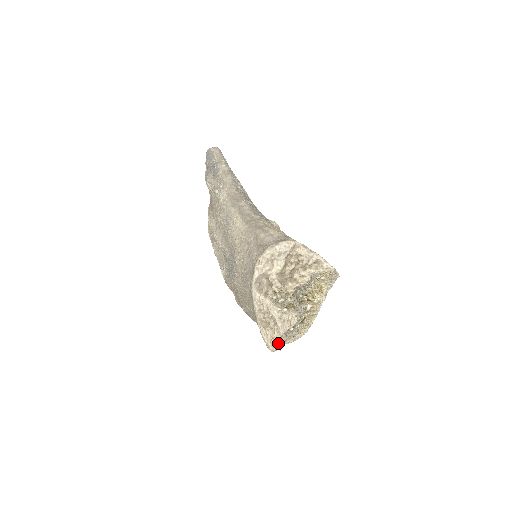
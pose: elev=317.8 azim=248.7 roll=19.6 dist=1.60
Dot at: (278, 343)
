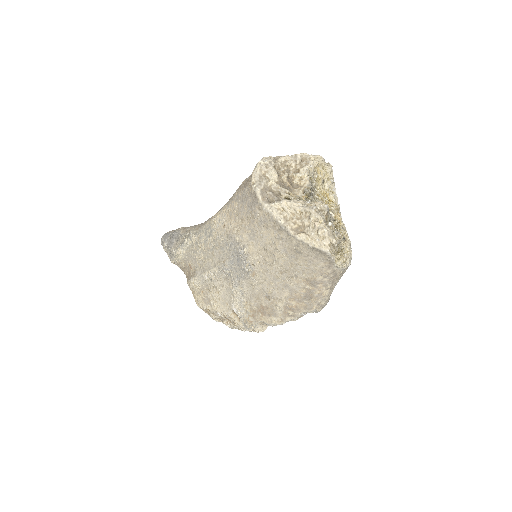
Dot at: (326, 229)
